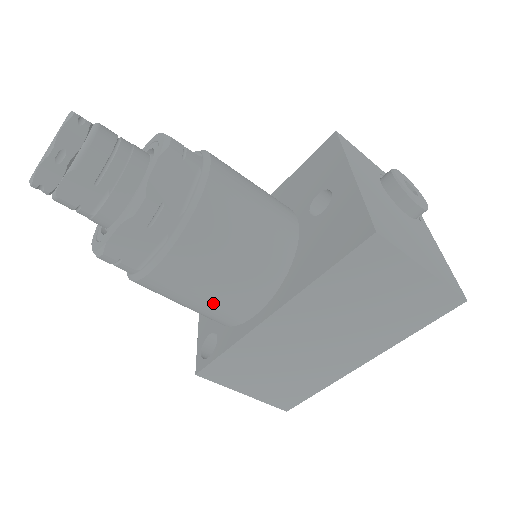
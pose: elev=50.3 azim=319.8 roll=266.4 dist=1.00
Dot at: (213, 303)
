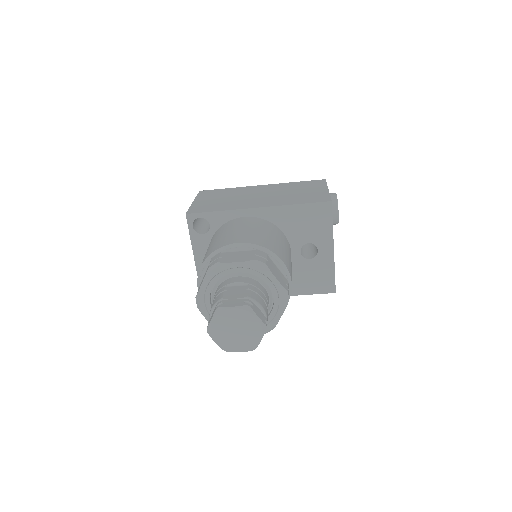
Dot at: occluded
